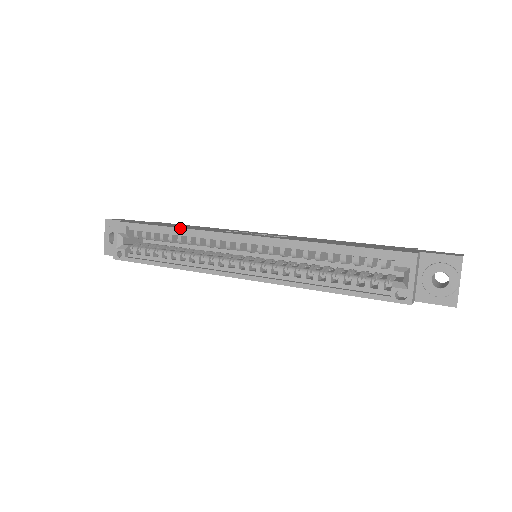
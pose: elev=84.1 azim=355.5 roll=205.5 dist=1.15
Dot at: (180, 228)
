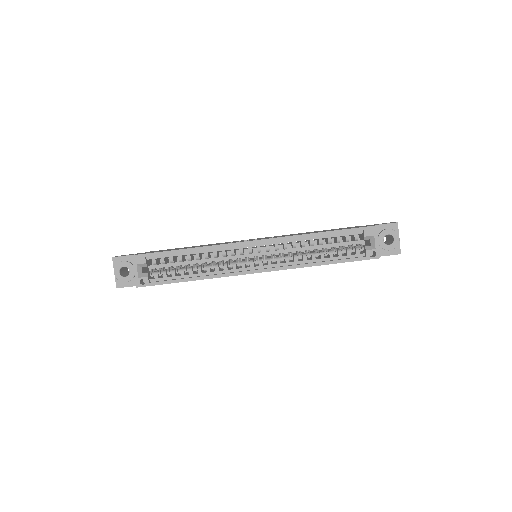
Dot at: (199, 247)
